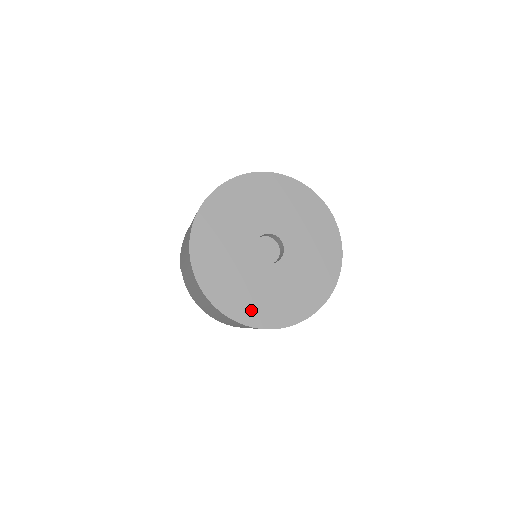
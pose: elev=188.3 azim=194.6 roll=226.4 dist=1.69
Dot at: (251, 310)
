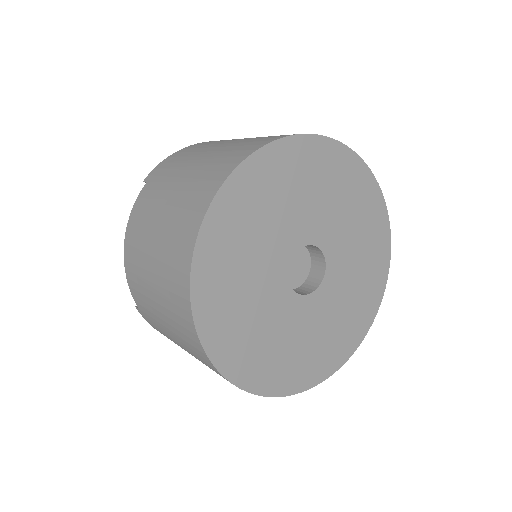
Dot at: (226, 329)
